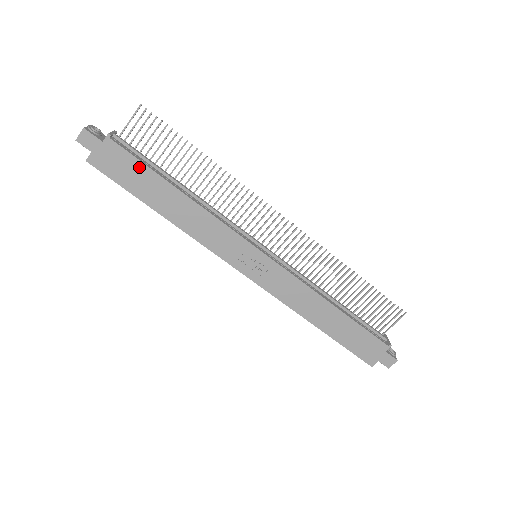
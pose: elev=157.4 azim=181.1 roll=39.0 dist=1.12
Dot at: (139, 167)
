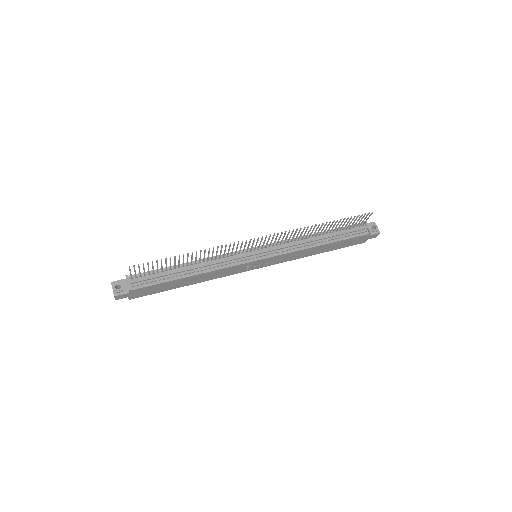
Dot at: (158, 285)
